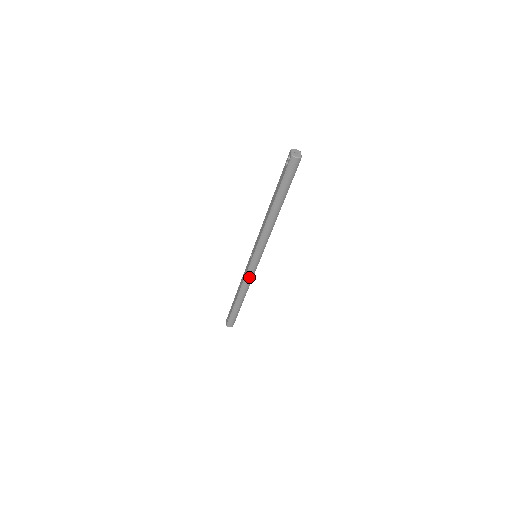
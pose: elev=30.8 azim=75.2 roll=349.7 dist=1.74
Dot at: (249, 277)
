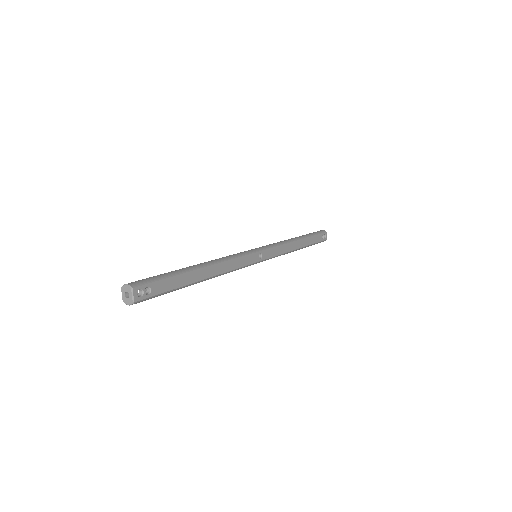
Dot at: occluded
